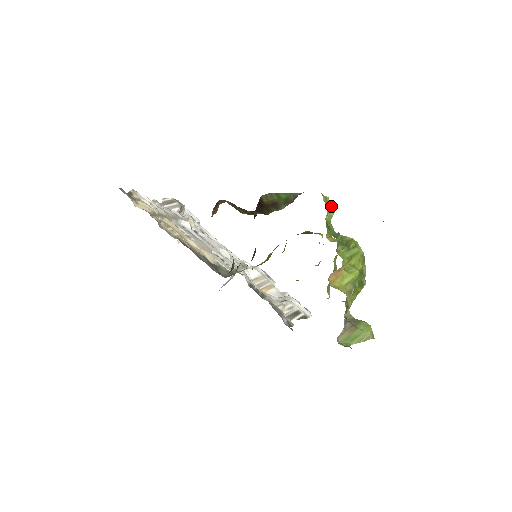
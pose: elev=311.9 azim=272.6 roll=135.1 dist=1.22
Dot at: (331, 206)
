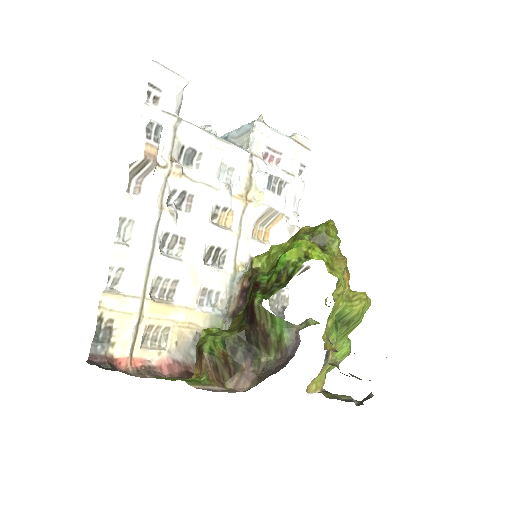
Dot at: (340, 305)
